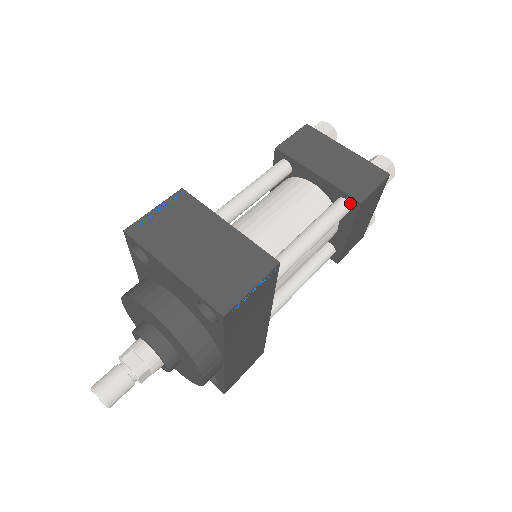
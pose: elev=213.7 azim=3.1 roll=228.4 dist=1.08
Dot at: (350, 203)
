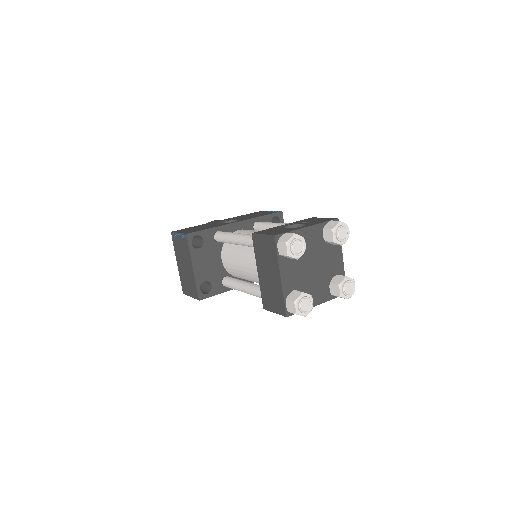
Dot at: occluded
